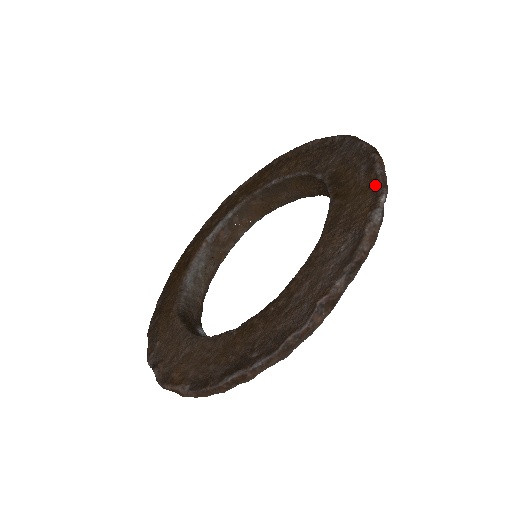
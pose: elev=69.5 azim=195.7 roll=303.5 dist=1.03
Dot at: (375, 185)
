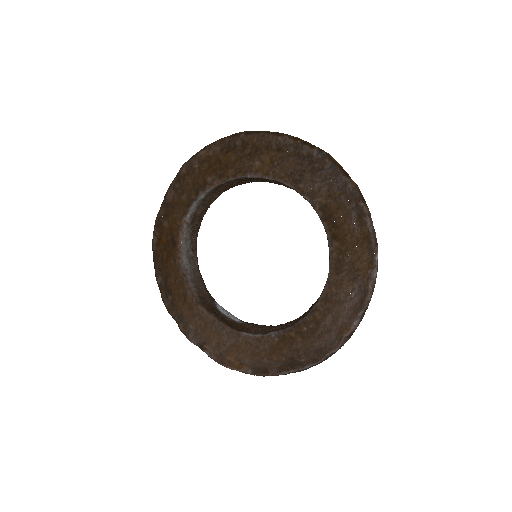
Dot at: (369, 242)
